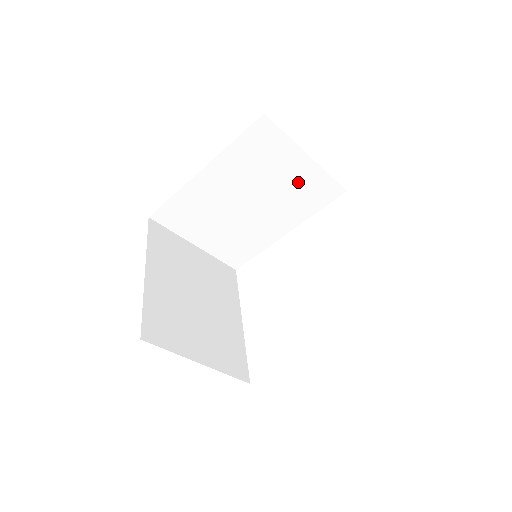
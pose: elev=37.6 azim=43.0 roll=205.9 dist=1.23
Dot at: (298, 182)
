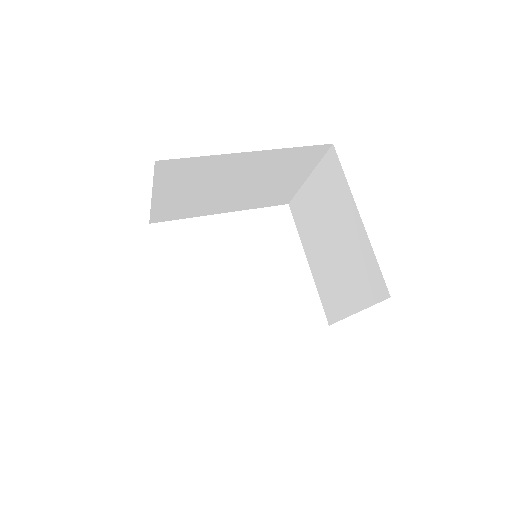
Dot at: (279, 188)
